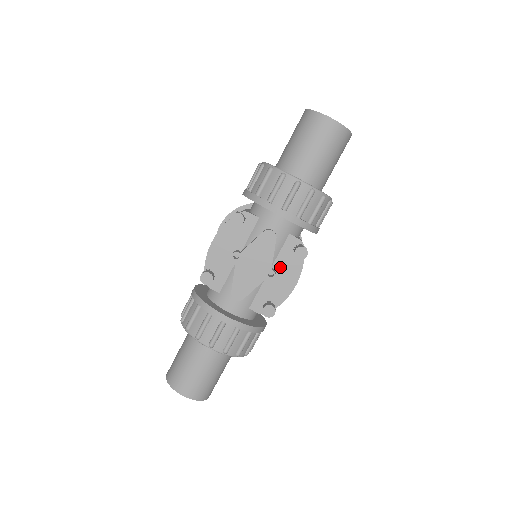
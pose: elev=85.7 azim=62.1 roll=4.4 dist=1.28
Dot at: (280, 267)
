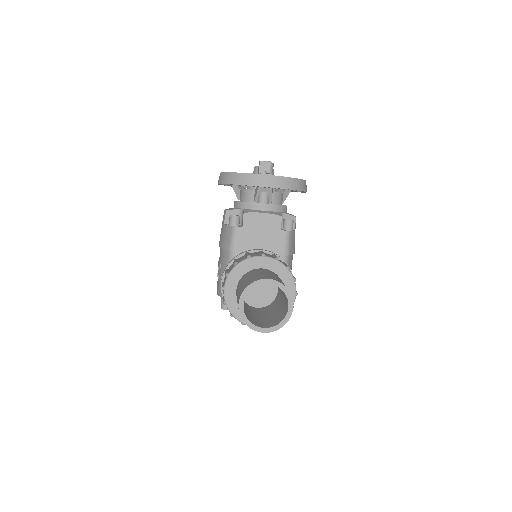
Dot at: occluded
